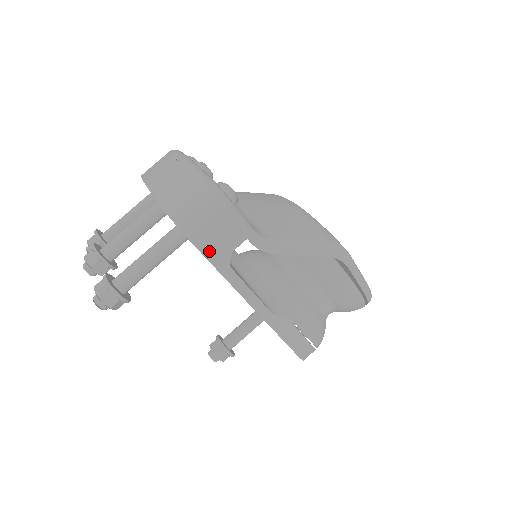
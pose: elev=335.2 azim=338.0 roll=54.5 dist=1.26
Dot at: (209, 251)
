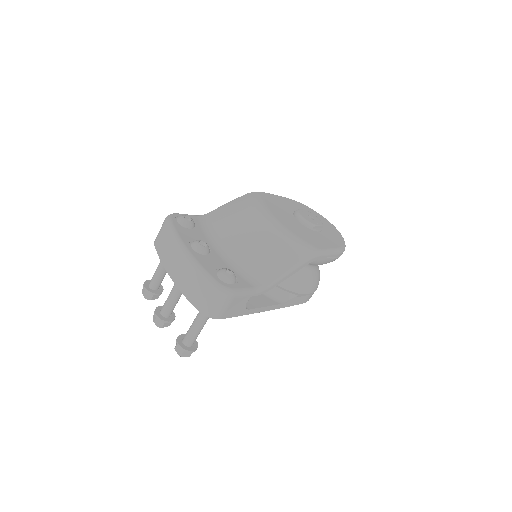
Dot at: (232, 314)
